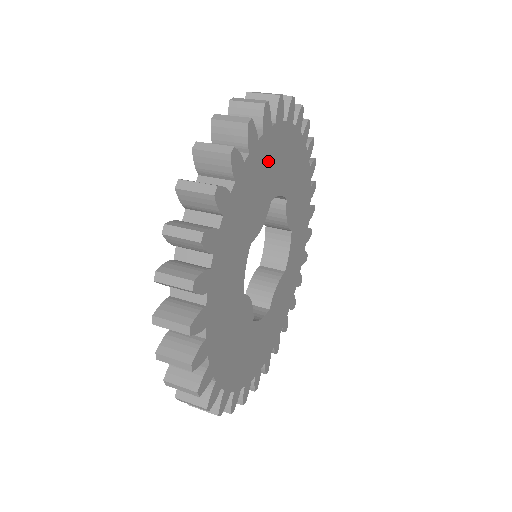
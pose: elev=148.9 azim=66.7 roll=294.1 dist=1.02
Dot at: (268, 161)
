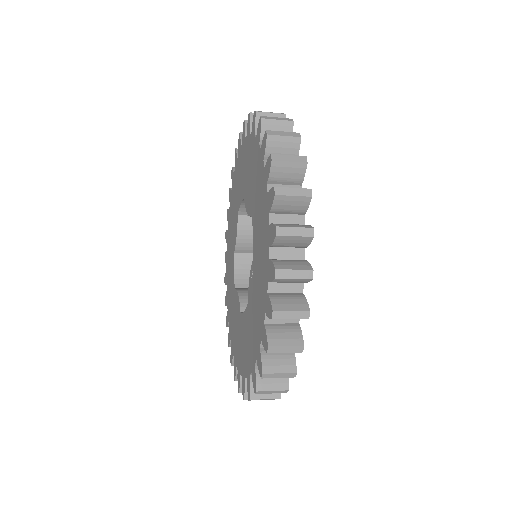
Dot at: occluded
